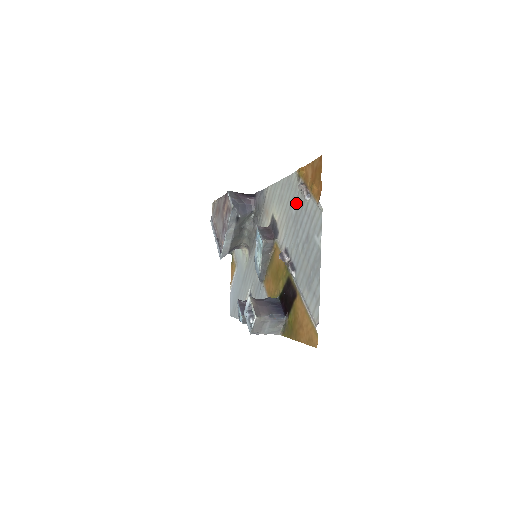
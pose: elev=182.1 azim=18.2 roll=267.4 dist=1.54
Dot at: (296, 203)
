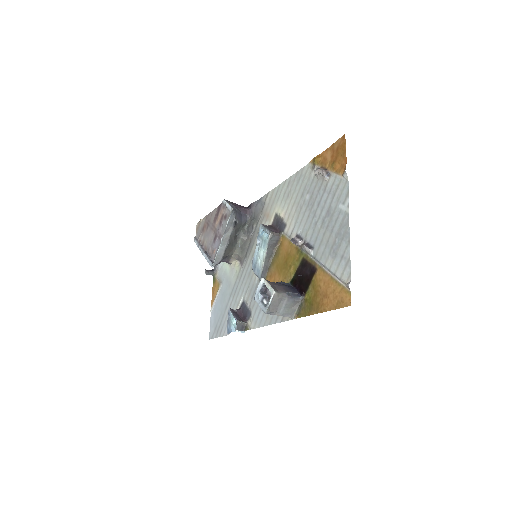
Dot at: (310, 189)
